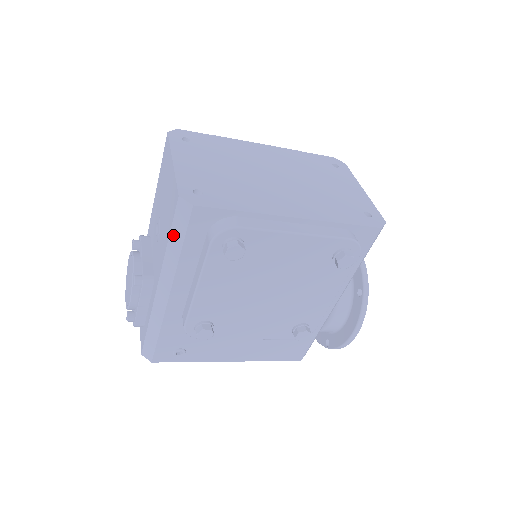
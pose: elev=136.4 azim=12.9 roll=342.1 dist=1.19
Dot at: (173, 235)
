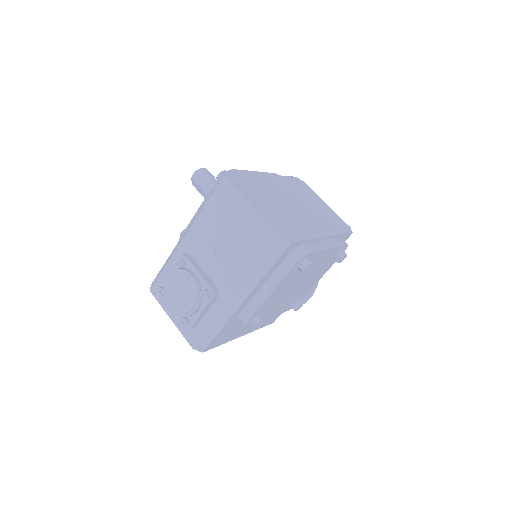
Dot at: (265, 261)
